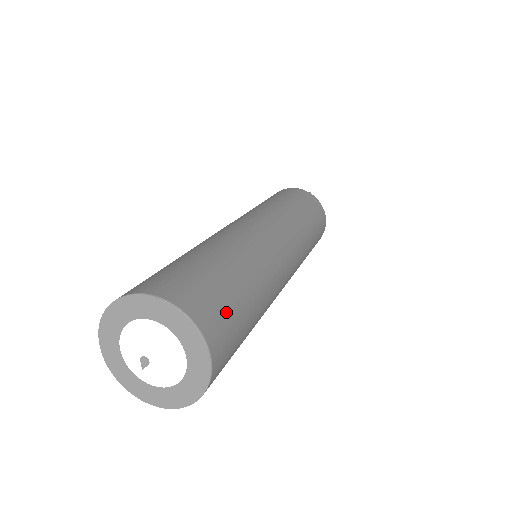
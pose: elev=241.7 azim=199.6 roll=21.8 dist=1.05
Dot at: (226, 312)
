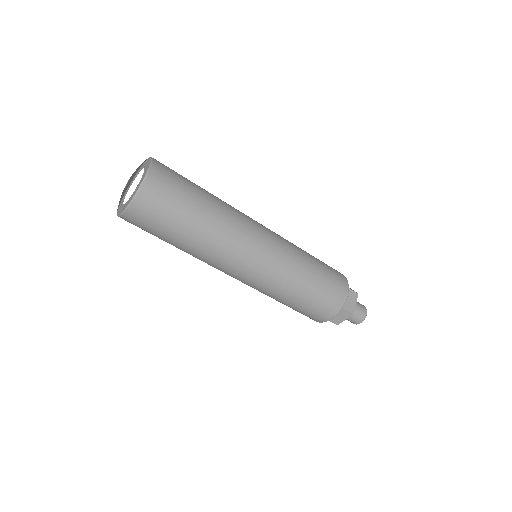
Dot at: (176, 173)
